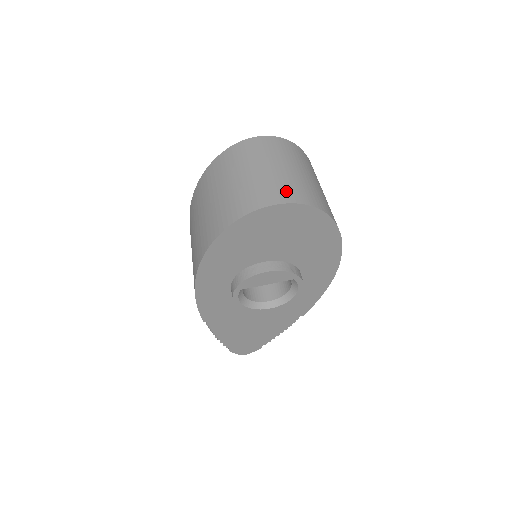
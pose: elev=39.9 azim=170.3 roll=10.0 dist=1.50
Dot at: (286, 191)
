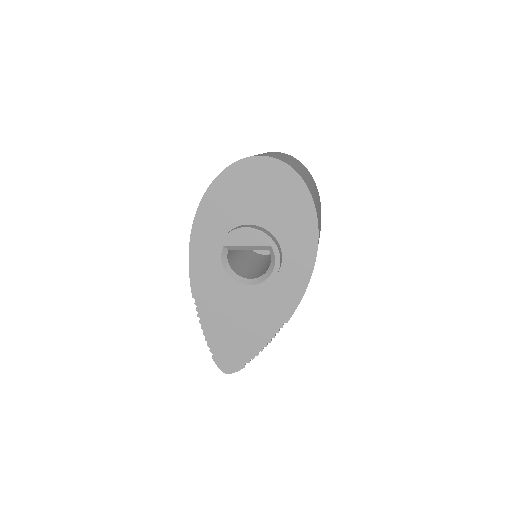
Dot at: occluded
